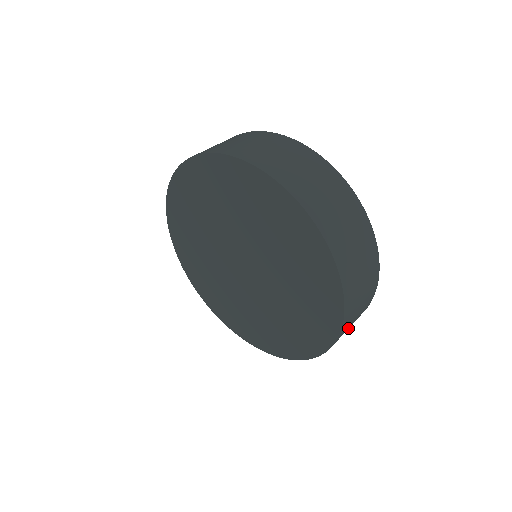
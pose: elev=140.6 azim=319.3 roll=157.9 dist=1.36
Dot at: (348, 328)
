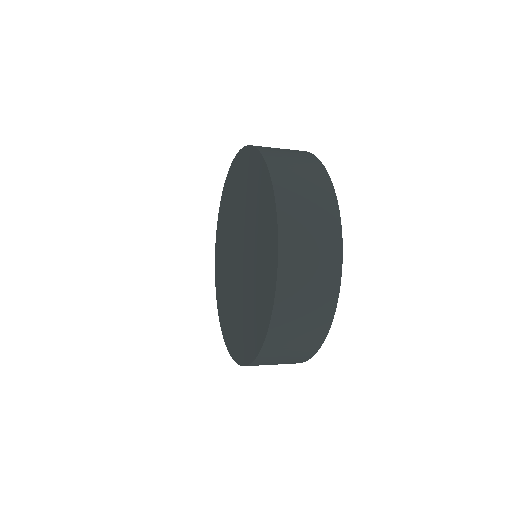
Dot at: (304, 294)
